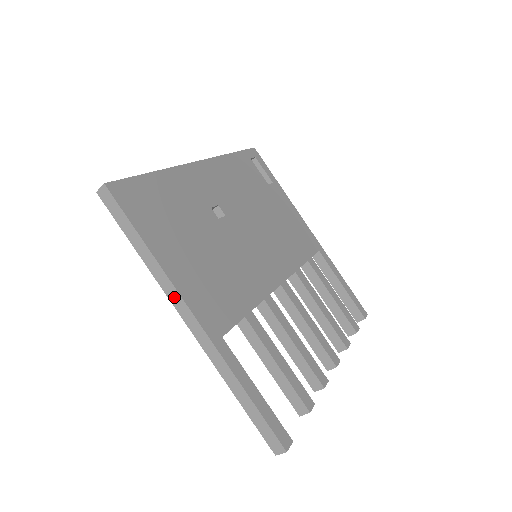
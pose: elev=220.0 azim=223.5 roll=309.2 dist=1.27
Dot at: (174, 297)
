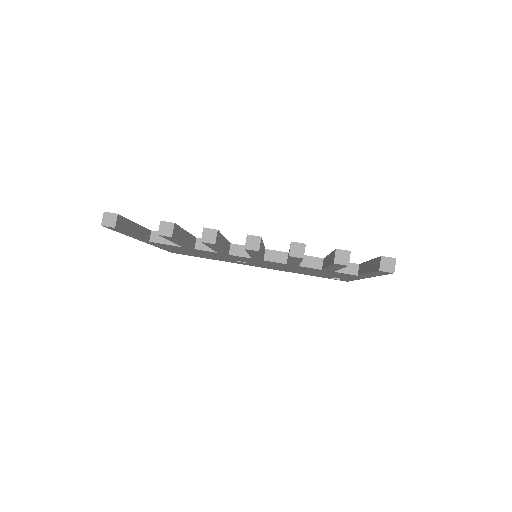
Dot at: occluded
